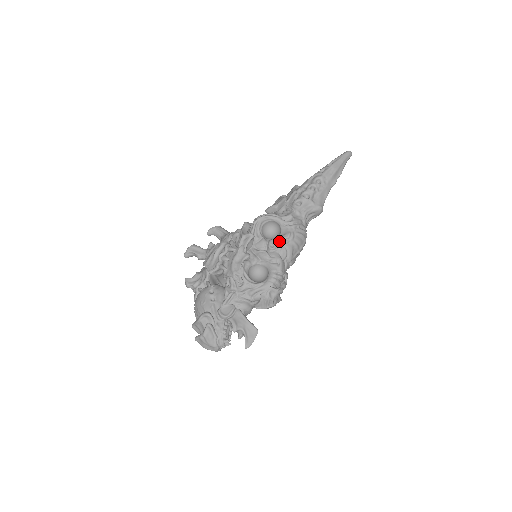
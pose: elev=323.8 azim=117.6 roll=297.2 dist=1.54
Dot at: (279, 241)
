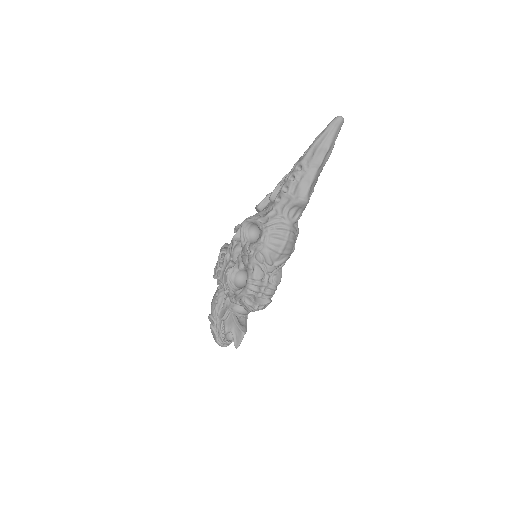
Dot at: (254, 246)
